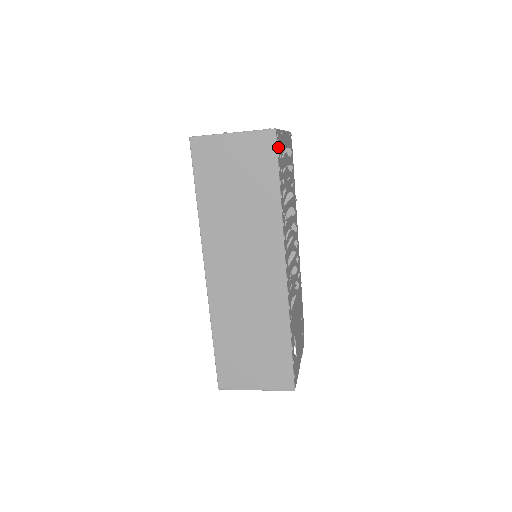
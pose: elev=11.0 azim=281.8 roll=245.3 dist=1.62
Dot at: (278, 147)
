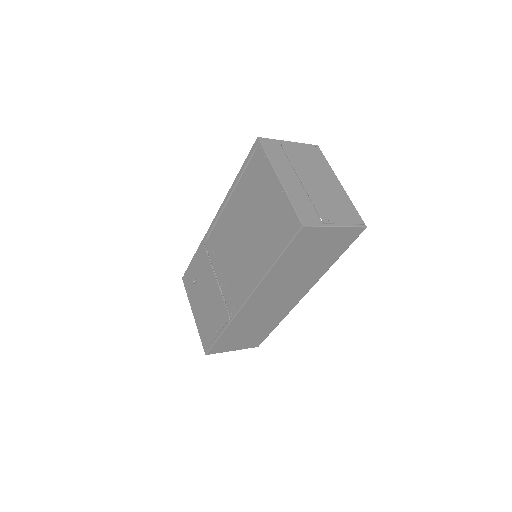
Dot at: (357, 235)
